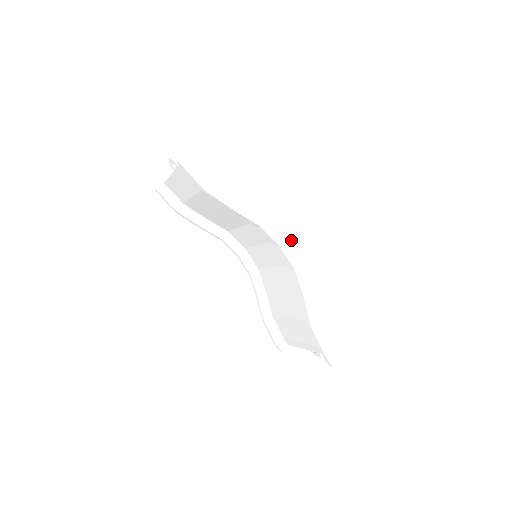
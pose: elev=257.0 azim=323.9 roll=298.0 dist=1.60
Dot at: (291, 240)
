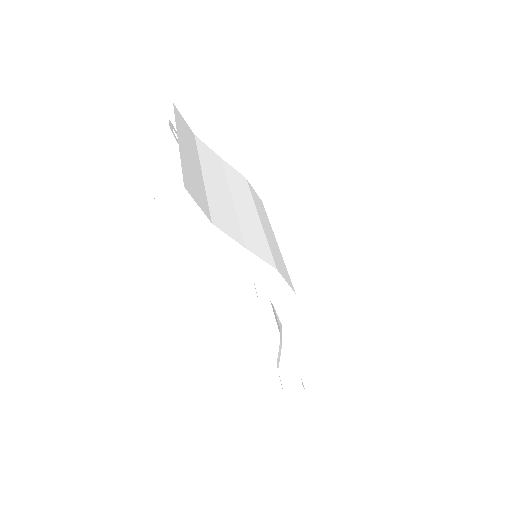
Dot at: (292, 300)
